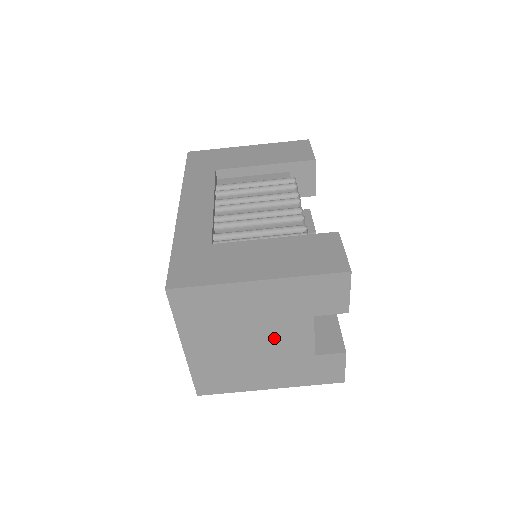
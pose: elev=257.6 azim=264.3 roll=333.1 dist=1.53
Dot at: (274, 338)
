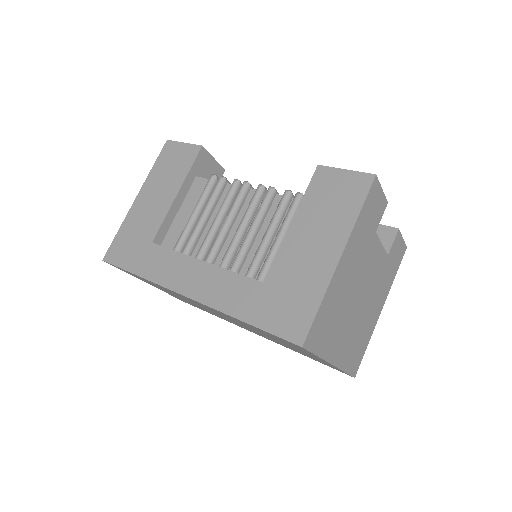
Dot at: (367, 279)
